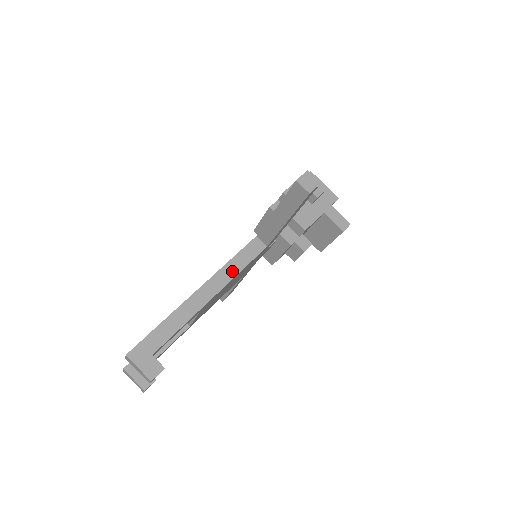
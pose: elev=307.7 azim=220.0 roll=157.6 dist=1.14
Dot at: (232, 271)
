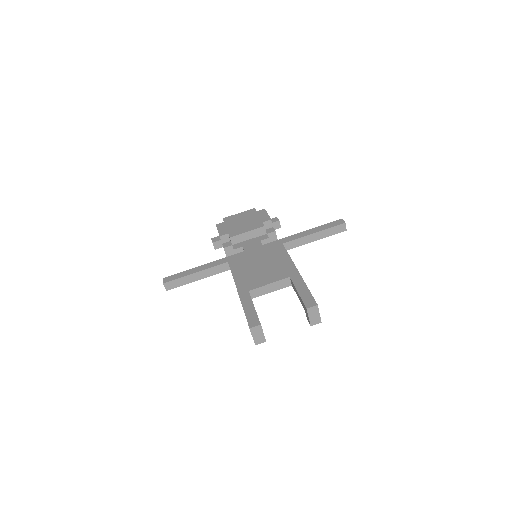
Dot at: occluded
